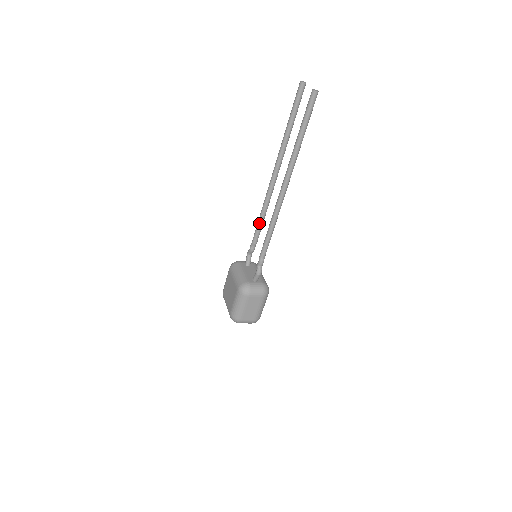
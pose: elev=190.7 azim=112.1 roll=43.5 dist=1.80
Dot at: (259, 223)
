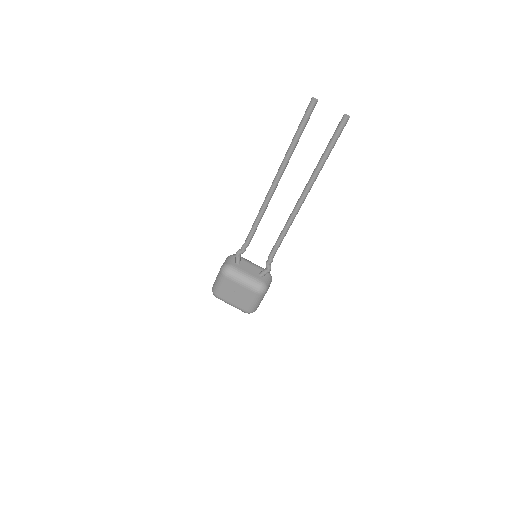
Dot at: (255, 230)
